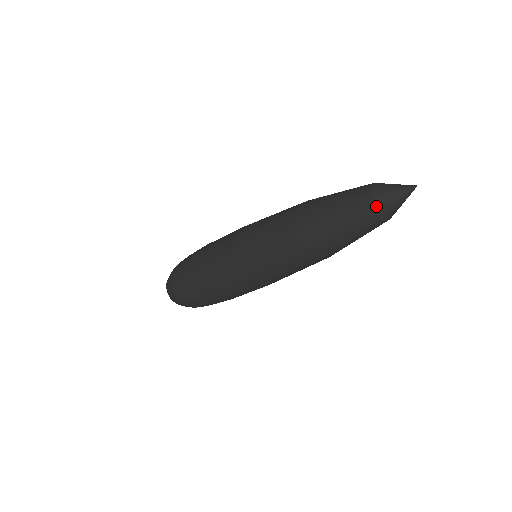
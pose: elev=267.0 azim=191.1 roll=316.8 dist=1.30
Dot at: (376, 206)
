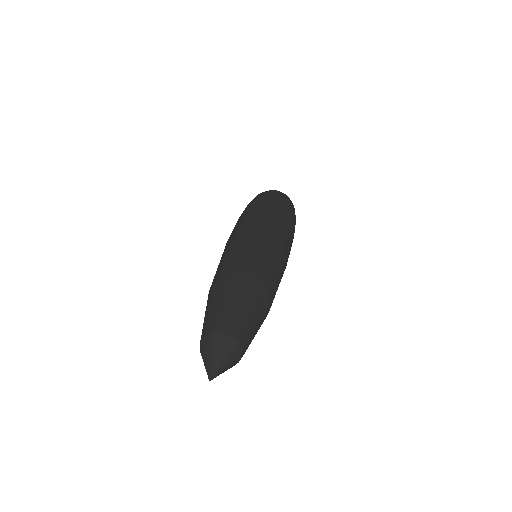
Dot at: occluded
